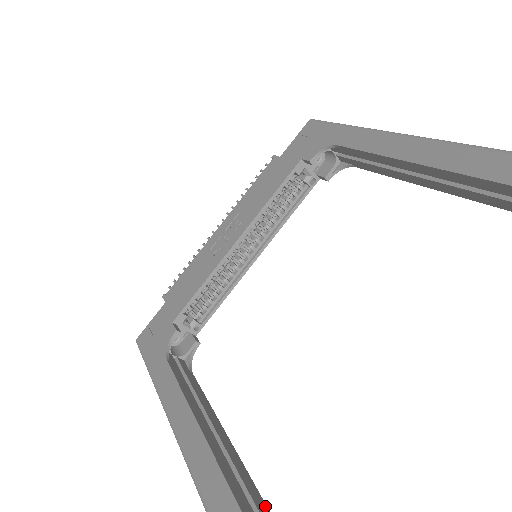
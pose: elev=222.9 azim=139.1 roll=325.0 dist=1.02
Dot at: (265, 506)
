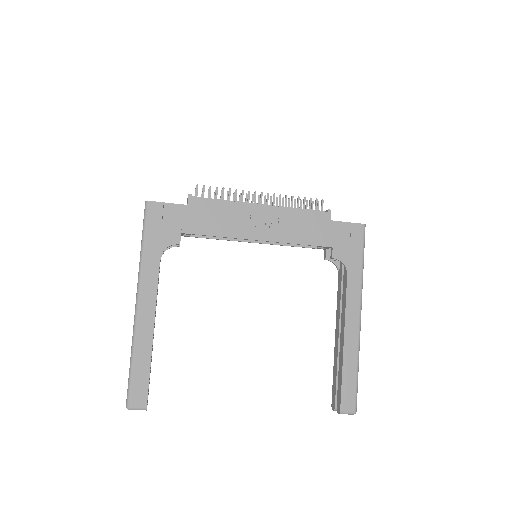
Dot at: occluded
